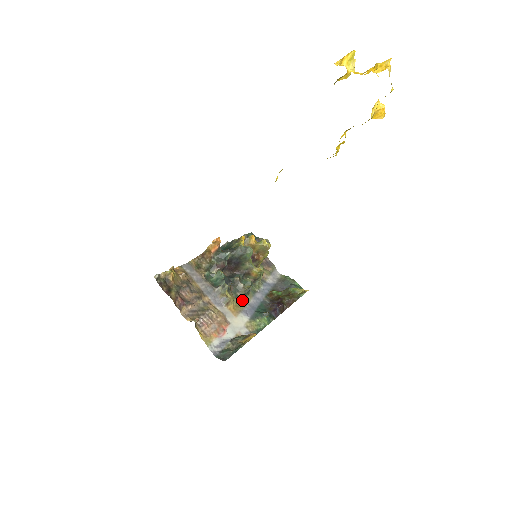
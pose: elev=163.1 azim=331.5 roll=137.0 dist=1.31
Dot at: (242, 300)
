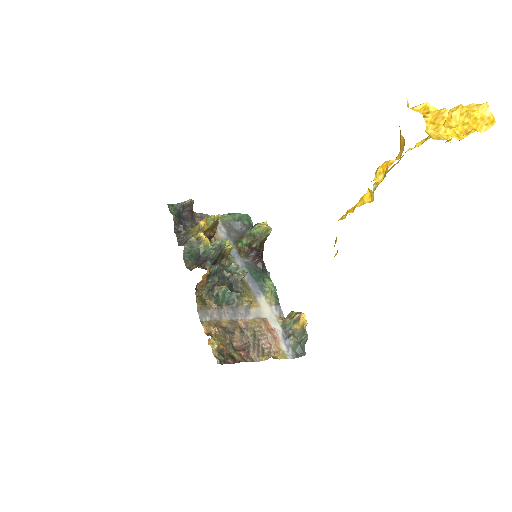
Dot at: (245, 286)
